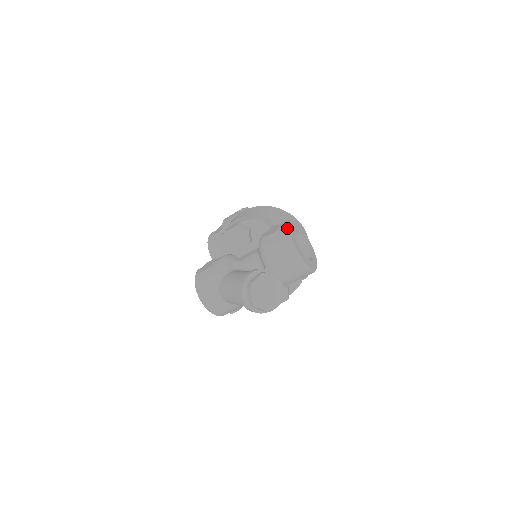
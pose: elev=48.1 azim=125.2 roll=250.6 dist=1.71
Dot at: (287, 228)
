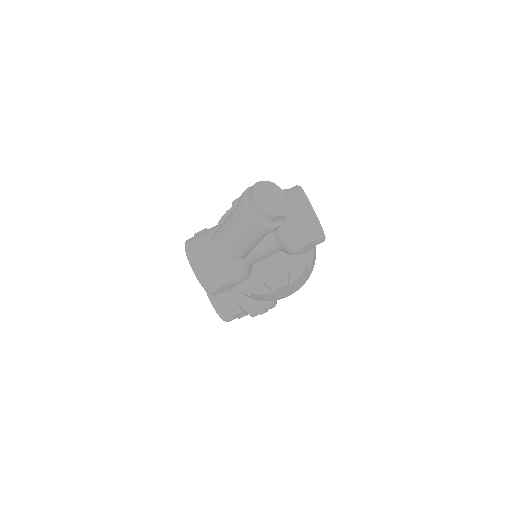
Dot at: occluded
